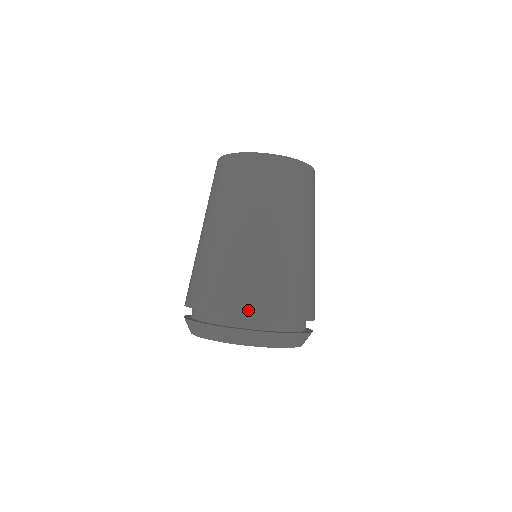
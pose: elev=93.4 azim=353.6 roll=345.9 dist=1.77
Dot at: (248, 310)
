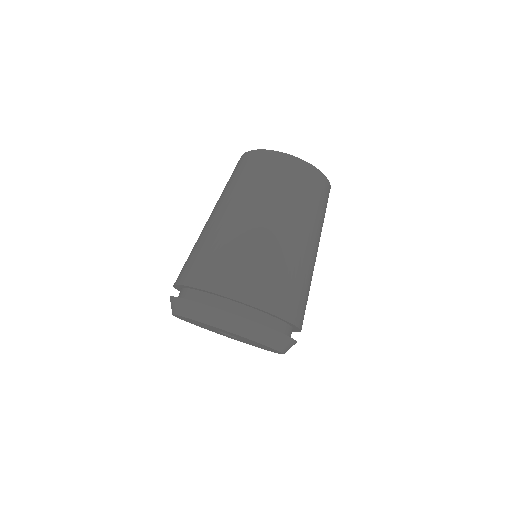
Dot at: (291, 316)
